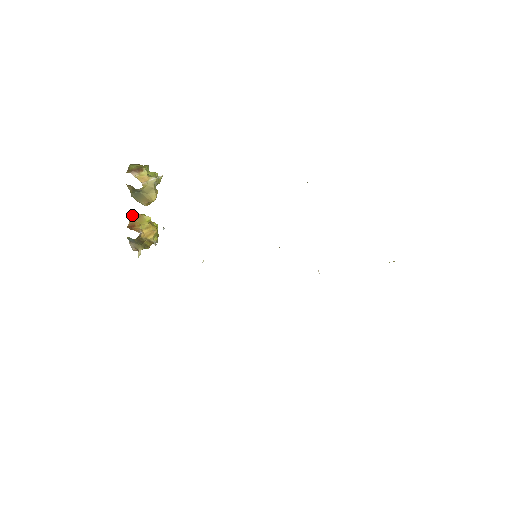
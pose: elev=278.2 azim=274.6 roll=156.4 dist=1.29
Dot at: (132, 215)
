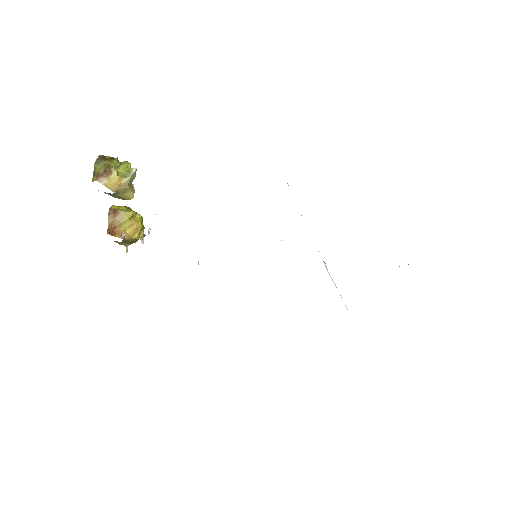
Dot at: (110, 212)
